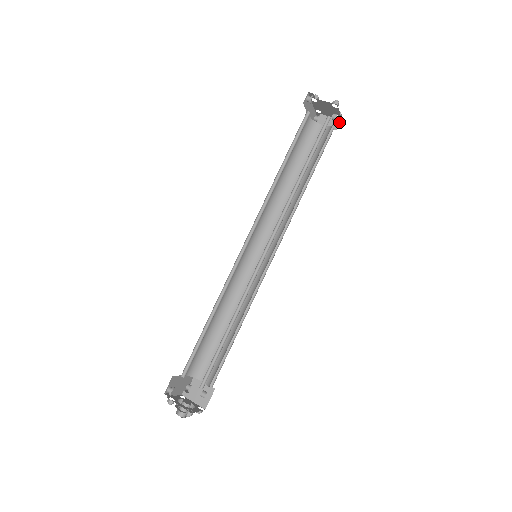
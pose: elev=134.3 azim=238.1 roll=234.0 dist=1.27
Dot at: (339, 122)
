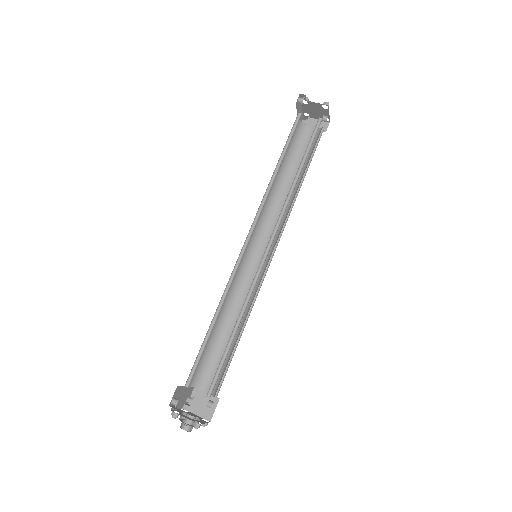
Dot at: (327, 124)
